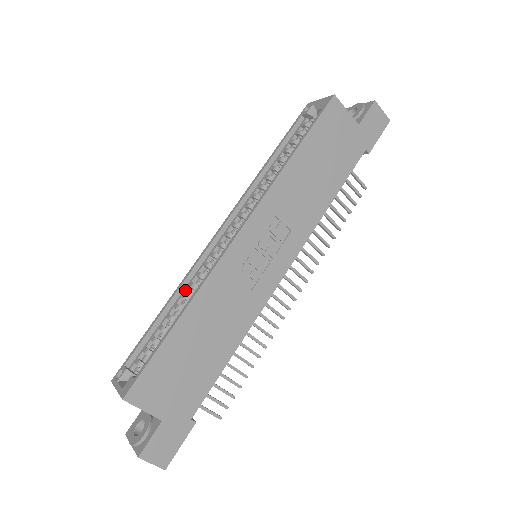
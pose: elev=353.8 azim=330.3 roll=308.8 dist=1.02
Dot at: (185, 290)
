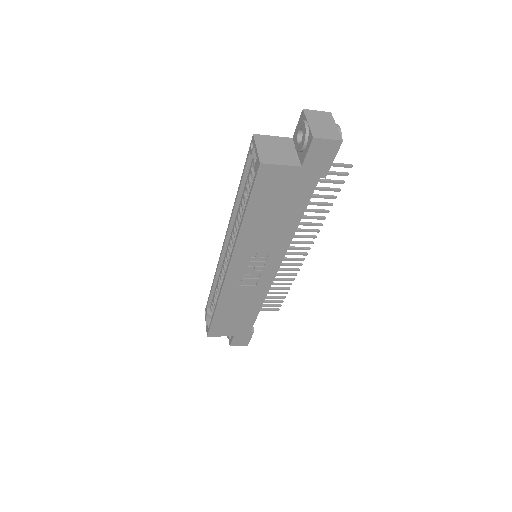
Dot at: (219, 278)
